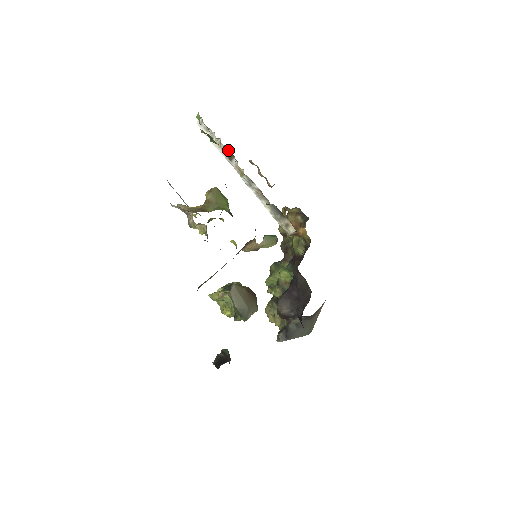
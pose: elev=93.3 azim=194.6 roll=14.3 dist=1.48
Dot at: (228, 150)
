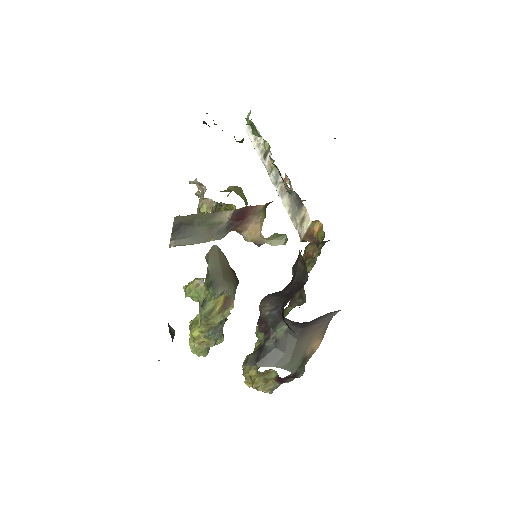
Dot at: (266, 142)
